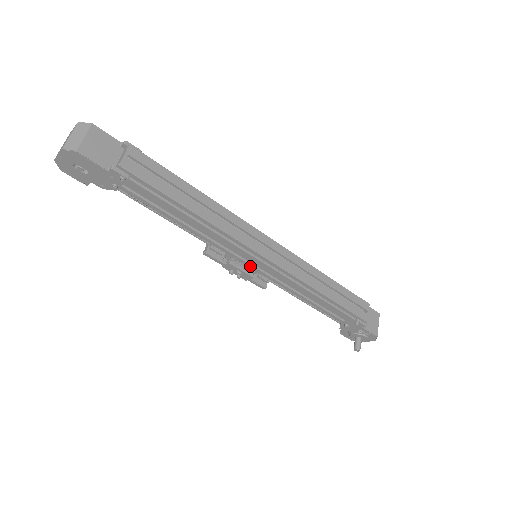
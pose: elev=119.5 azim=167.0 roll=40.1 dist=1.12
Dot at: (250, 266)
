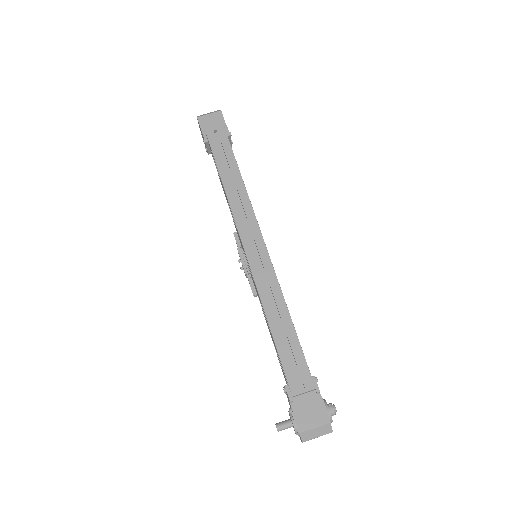
Dot at: (246, 260)
